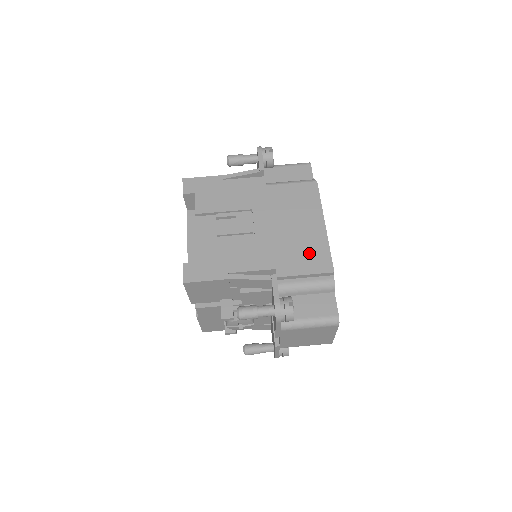
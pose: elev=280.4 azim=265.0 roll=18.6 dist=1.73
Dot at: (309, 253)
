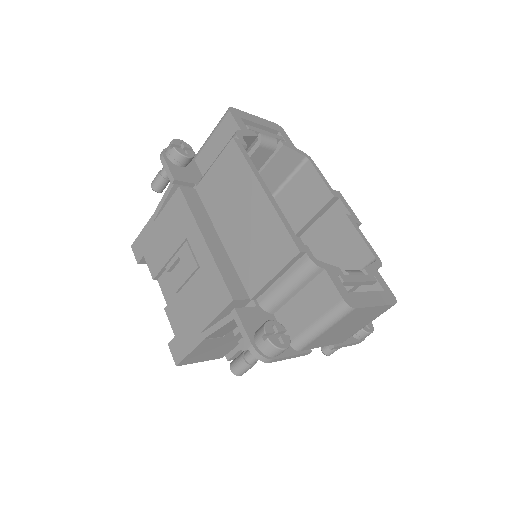
Dot at: (265, 244)
